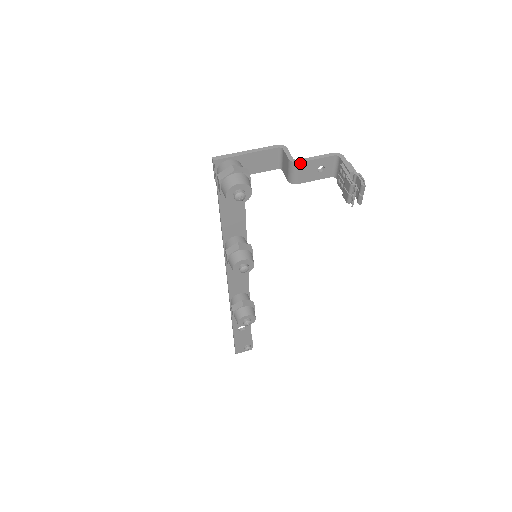
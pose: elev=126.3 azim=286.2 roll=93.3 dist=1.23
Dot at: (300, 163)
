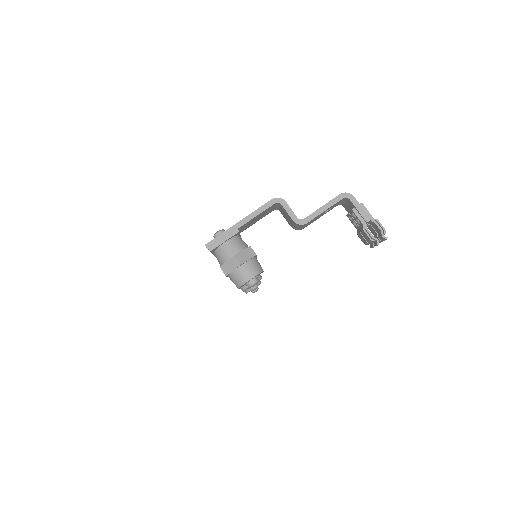
Dot at: (307, 222)
